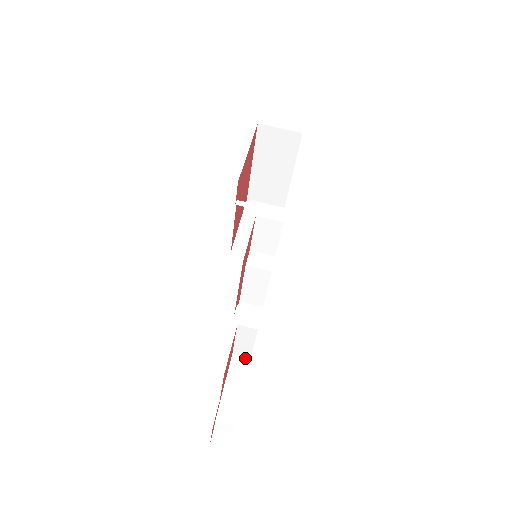
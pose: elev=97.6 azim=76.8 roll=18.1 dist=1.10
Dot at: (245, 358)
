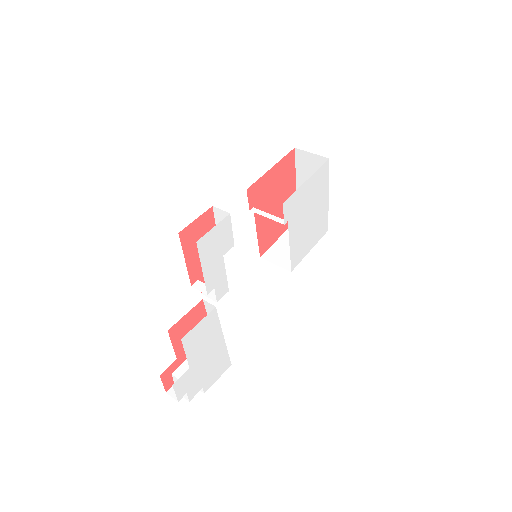
Dot at: occluded
